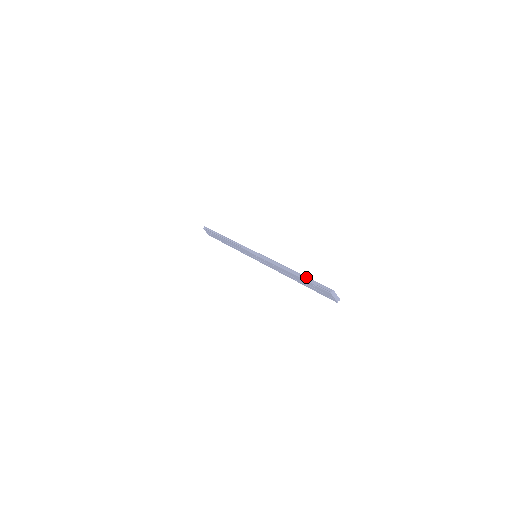
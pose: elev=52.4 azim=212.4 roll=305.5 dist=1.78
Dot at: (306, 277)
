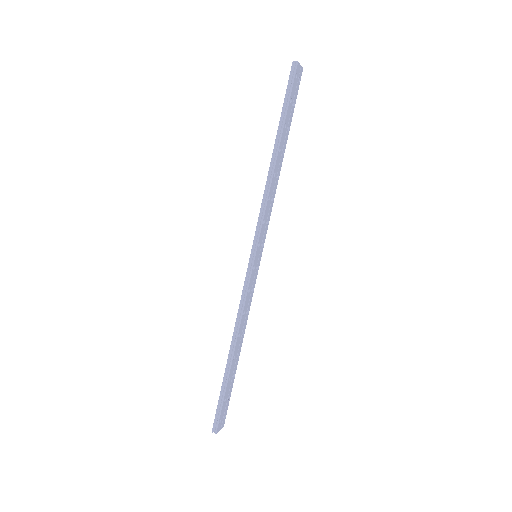
Dot at: (225, 387)
